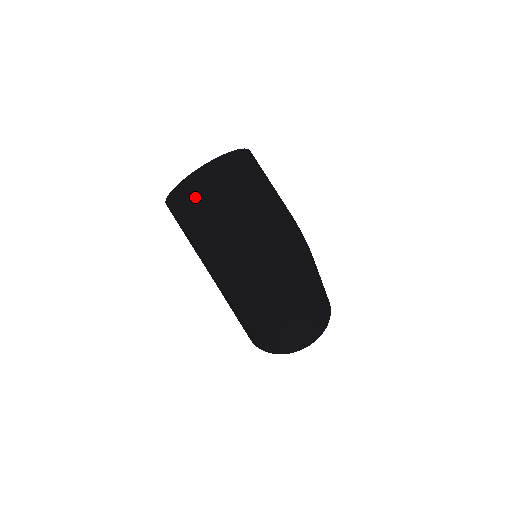
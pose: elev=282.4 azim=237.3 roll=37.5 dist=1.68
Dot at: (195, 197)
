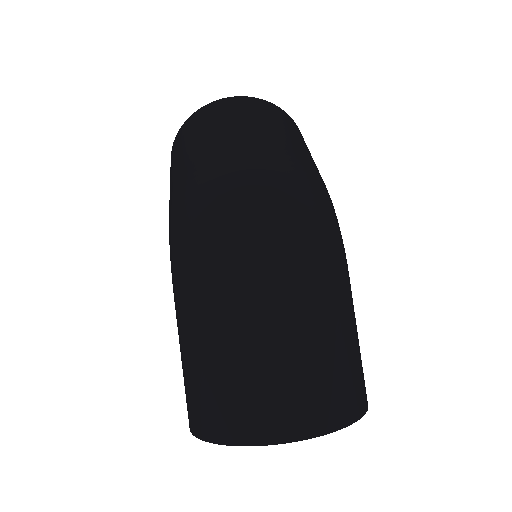
Dot at: (199, 122)
